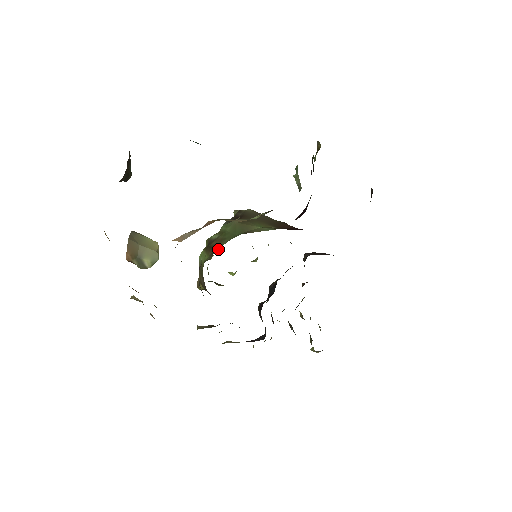
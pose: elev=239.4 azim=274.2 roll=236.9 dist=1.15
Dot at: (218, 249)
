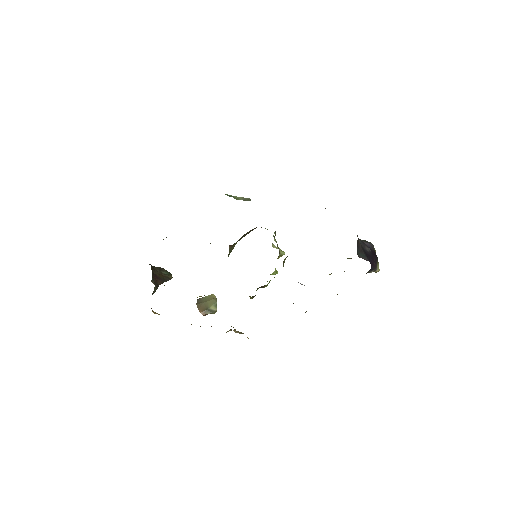
Dot at: occluded
